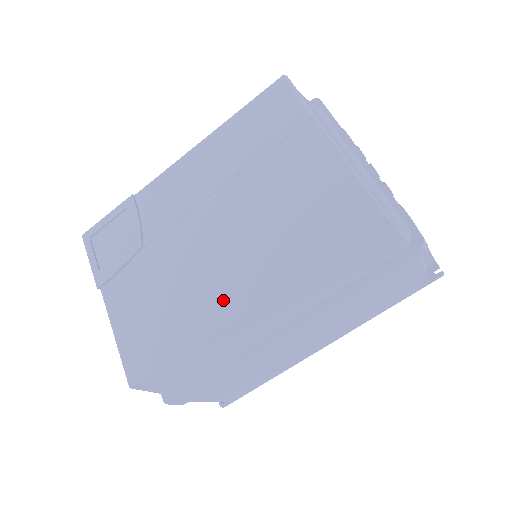
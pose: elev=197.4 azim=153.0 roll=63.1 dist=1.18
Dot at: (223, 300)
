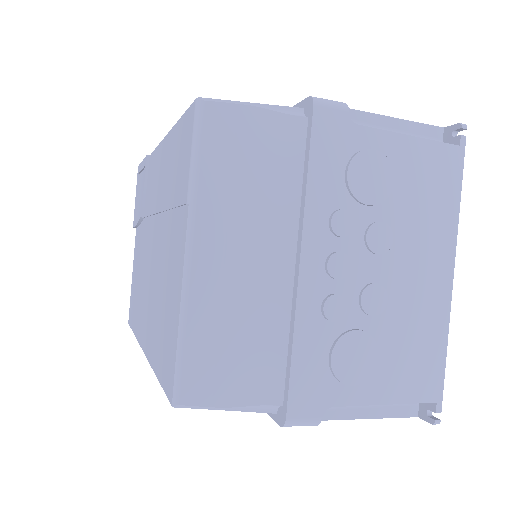
Dot at: (142, 325)
